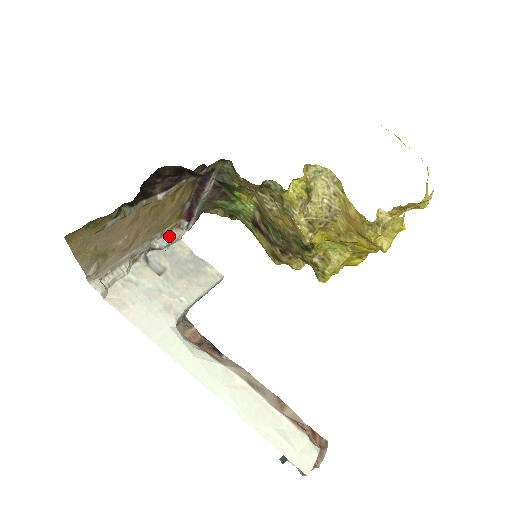
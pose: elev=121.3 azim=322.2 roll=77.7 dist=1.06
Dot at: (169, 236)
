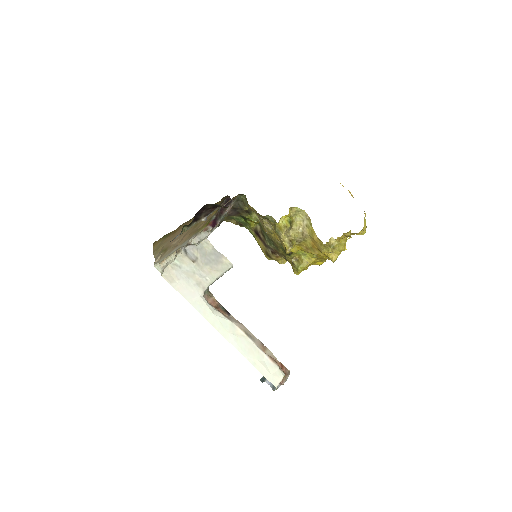
Dot at: (200, 236)
